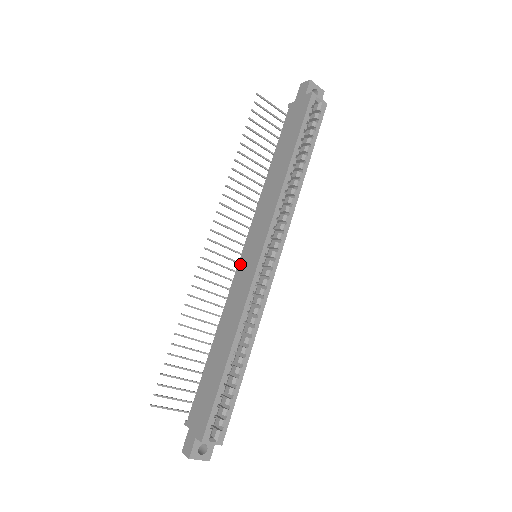
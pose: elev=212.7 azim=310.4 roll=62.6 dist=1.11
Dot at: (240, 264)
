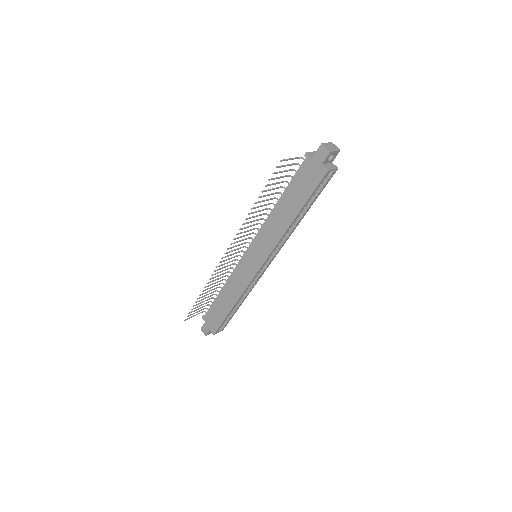
Dot at: (244, 258)
